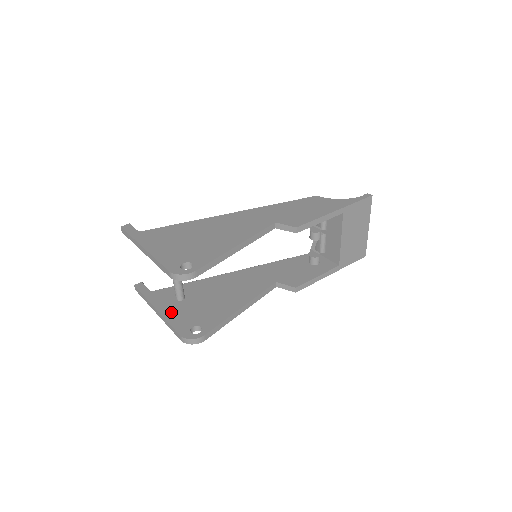
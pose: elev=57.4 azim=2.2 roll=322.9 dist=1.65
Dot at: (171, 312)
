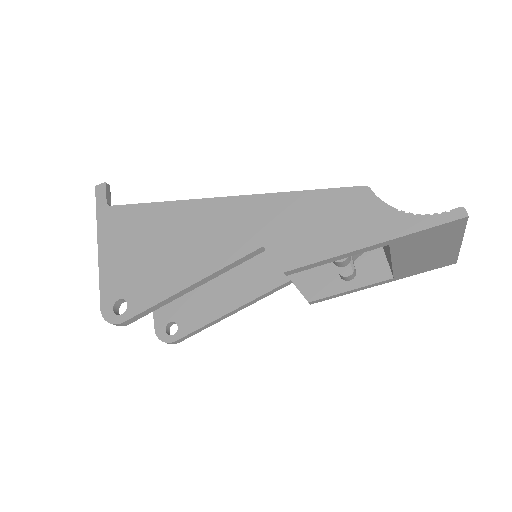
Dot at: occluded
